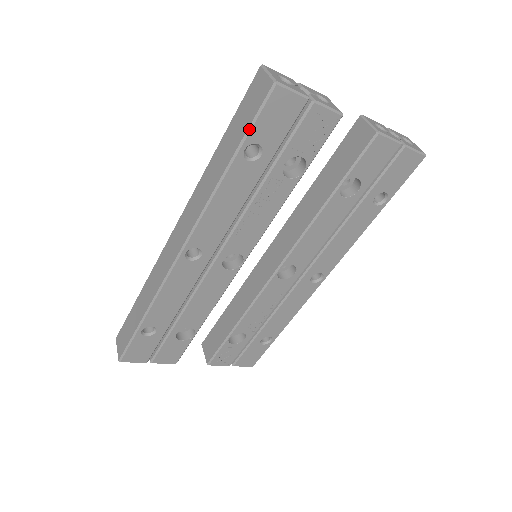
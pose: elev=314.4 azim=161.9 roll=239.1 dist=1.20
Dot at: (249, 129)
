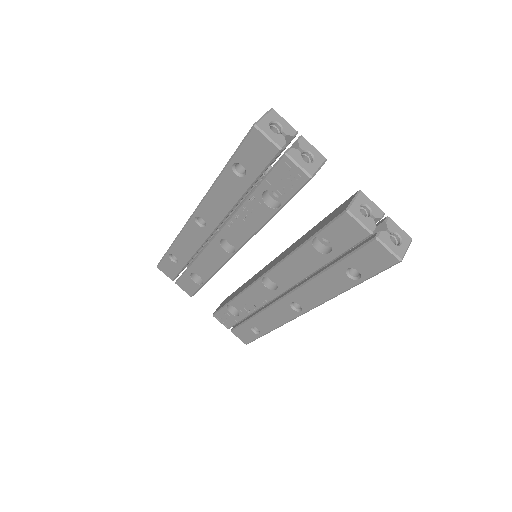
Dot at: (236, 150)
